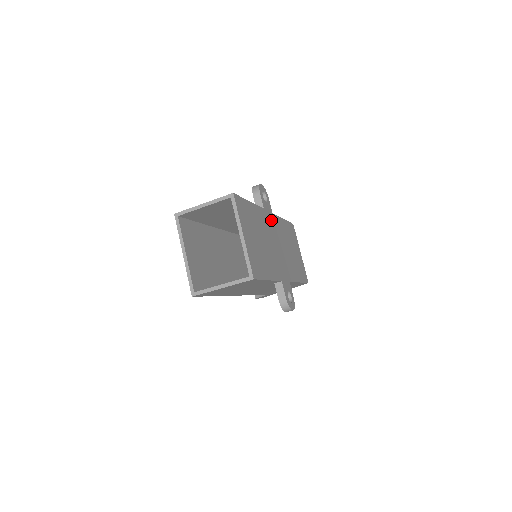
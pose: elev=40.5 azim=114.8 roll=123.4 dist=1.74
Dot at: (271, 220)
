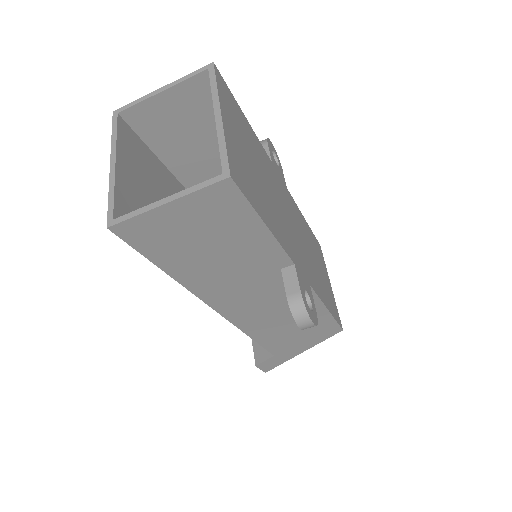
Dot at: (283, 189)
